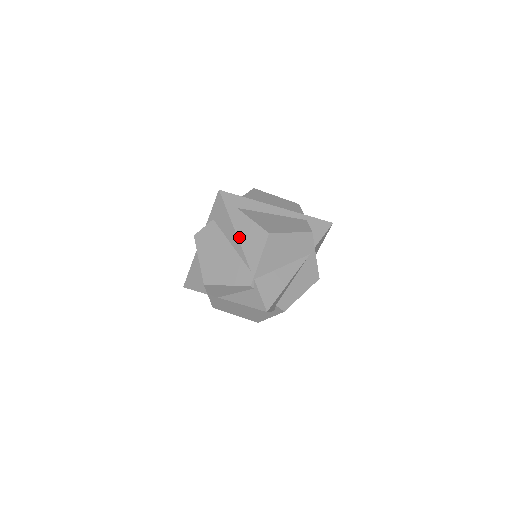
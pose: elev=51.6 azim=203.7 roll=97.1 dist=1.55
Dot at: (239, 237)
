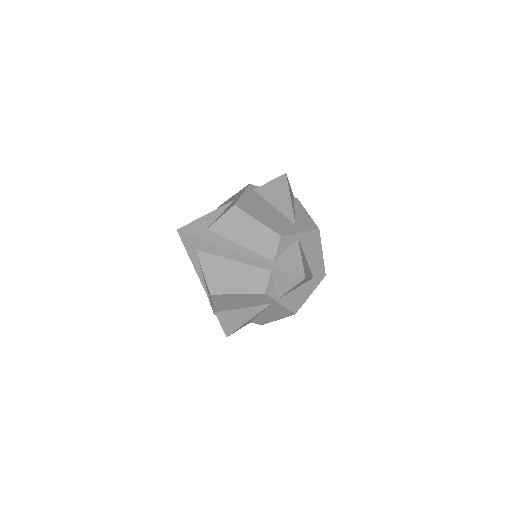
Dot at: (199, 276)
